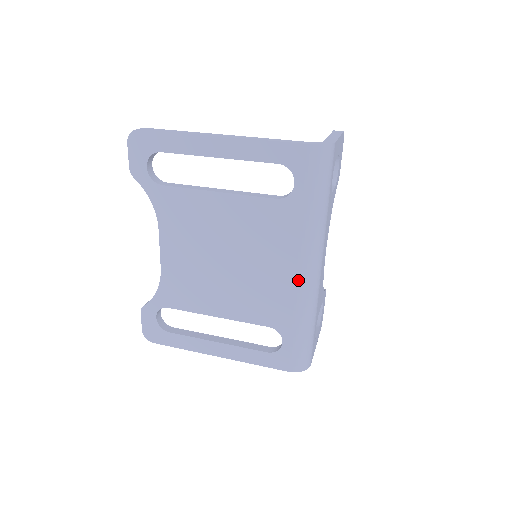
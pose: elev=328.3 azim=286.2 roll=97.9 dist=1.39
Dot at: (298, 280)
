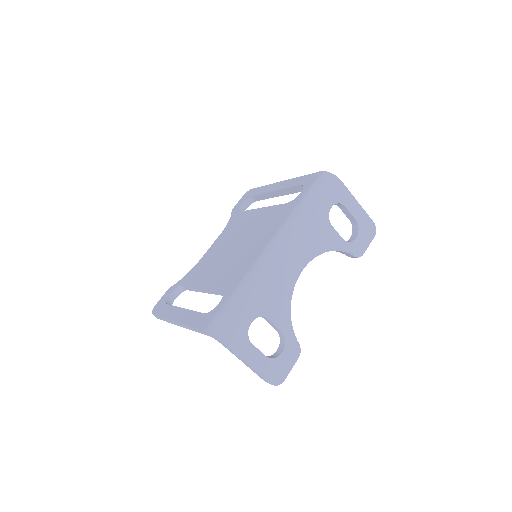
Dot at: (263, 251)
